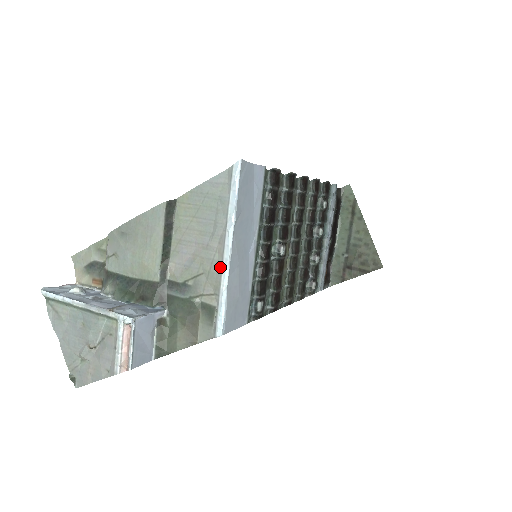
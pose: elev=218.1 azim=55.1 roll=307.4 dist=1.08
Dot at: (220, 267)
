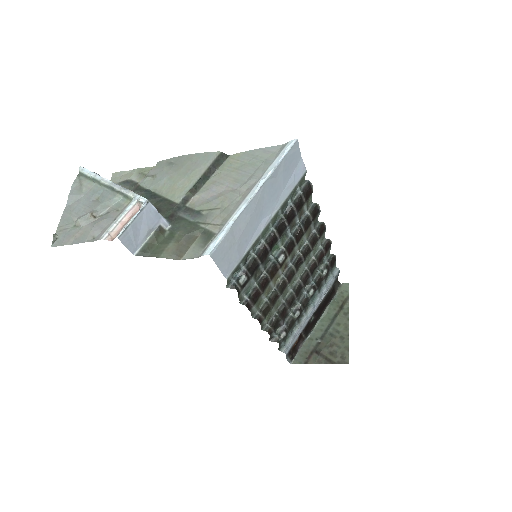
Dot at: (238, 205)
